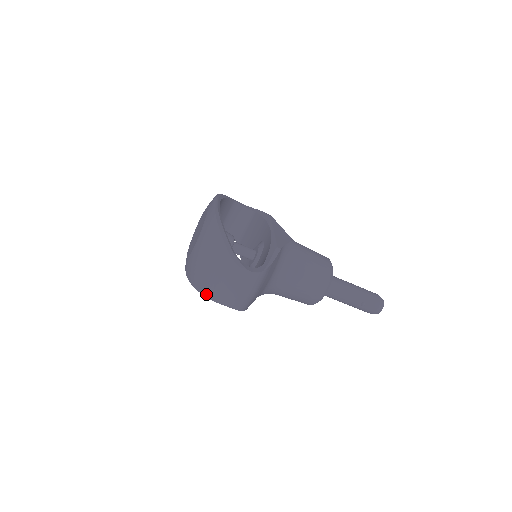
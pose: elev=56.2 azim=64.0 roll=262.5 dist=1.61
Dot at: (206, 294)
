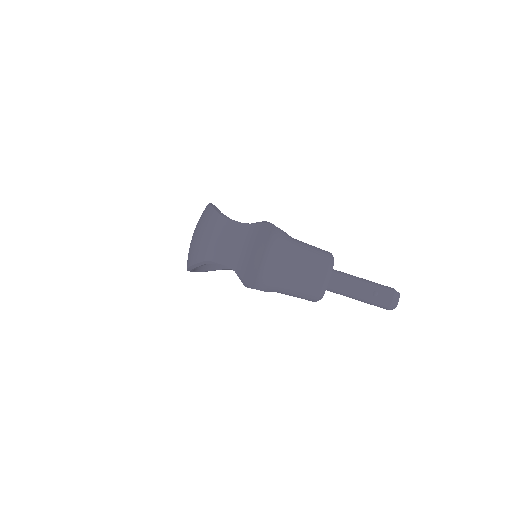
Dot at: (199, 259)
